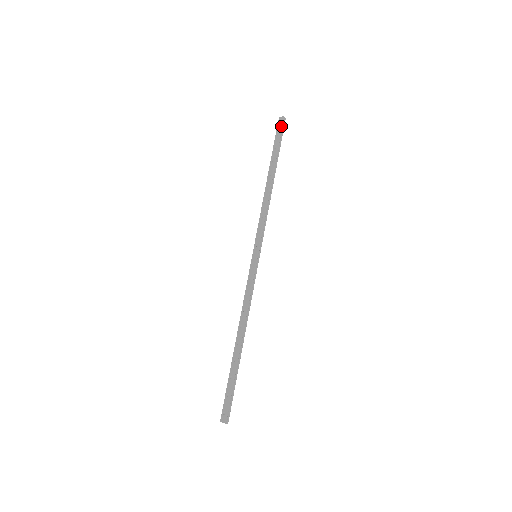
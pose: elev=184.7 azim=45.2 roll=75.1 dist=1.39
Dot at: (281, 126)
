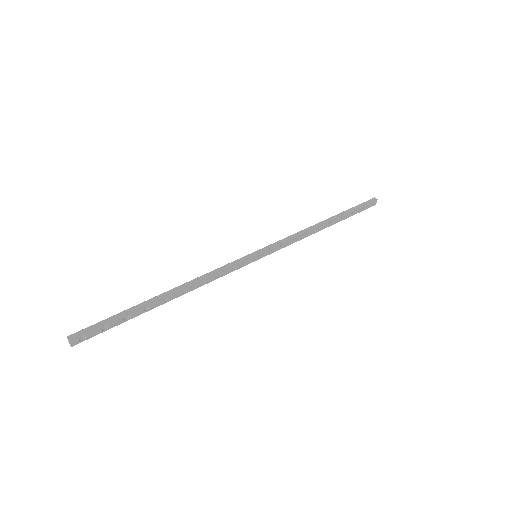
Dot at: (366, 201)
